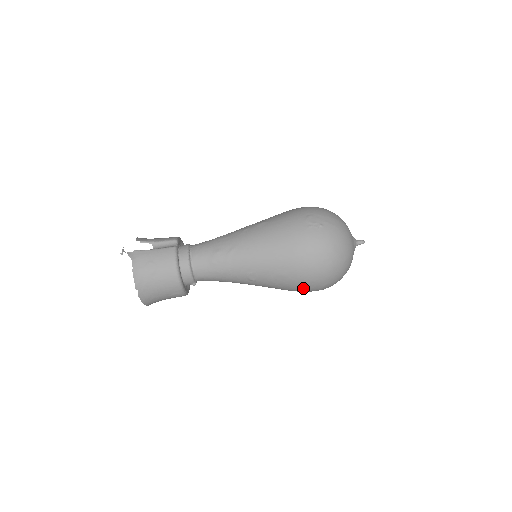
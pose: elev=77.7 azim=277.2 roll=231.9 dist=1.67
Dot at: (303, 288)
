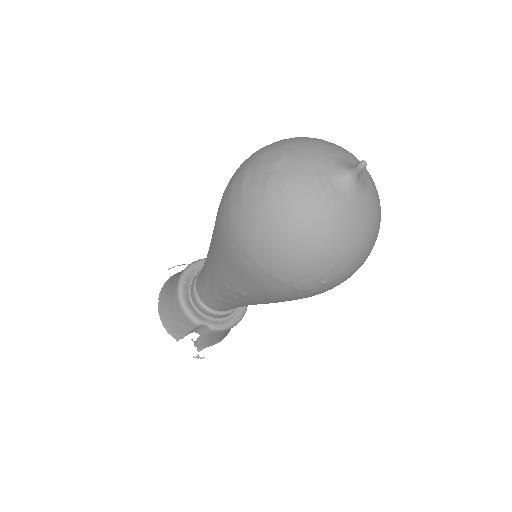
Dot at: occluded
